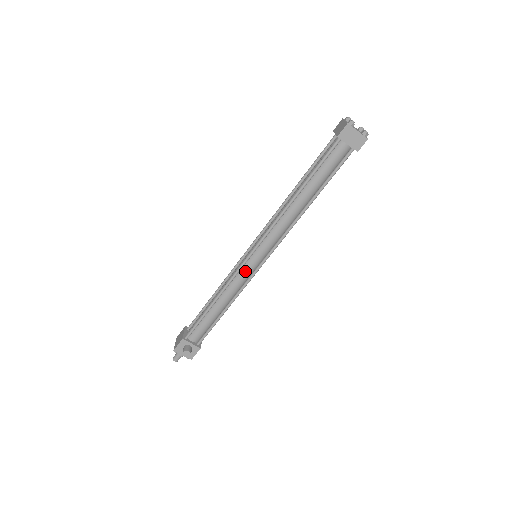
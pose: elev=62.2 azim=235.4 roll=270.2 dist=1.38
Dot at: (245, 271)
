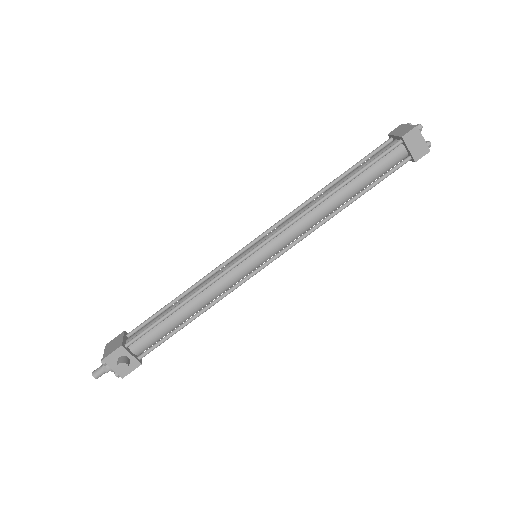
Dot at: (239, 271)
